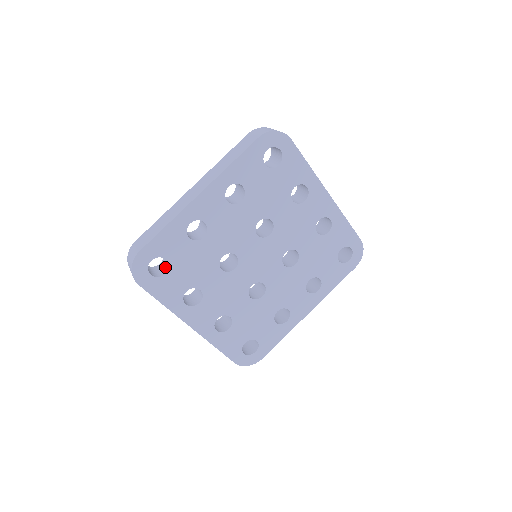
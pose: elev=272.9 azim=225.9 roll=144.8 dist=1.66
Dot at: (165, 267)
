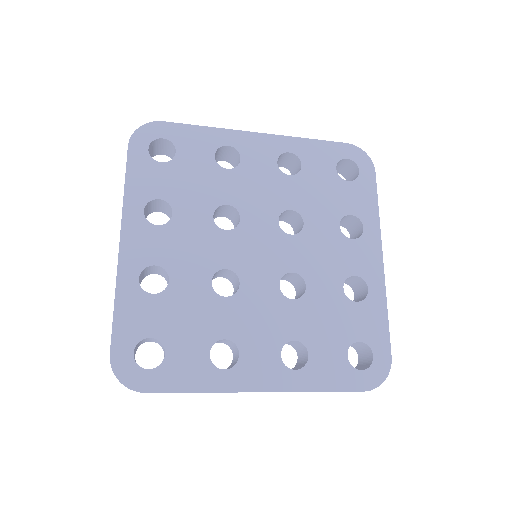
Dot at: occluded
